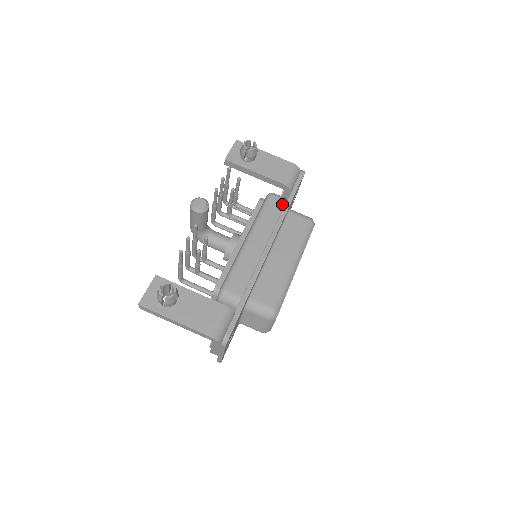
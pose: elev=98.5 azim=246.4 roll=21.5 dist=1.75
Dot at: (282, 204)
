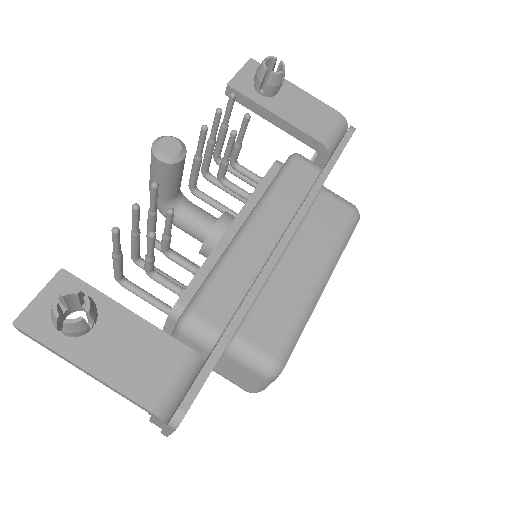
Dot at: (313, 175)
